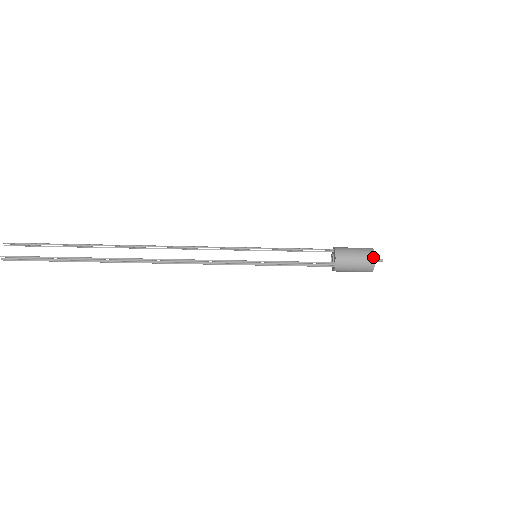
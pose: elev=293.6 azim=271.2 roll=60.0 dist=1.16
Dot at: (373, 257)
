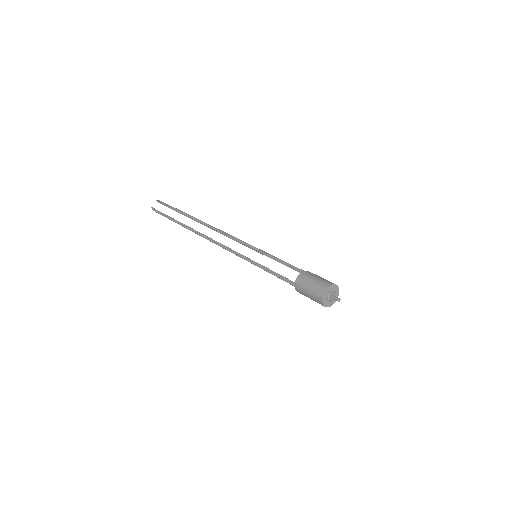
Dot at: (323, 291)
